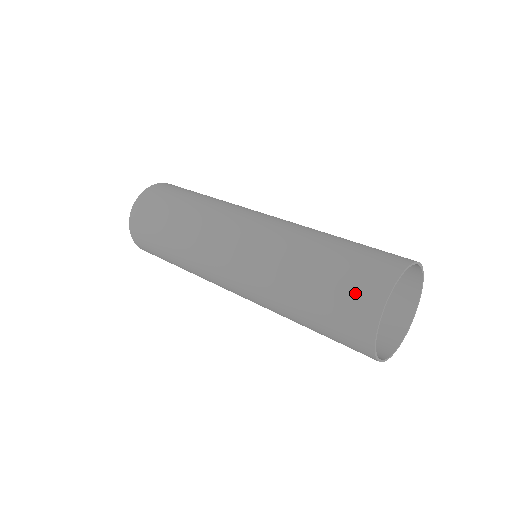
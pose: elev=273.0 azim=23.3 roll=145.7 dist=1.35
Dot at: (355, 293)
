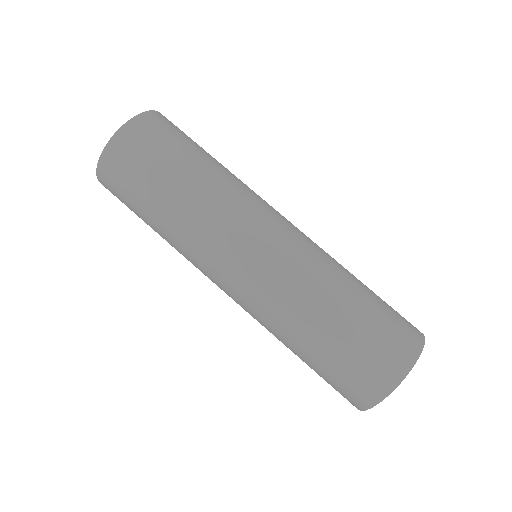
Dot at: (381, 356)
